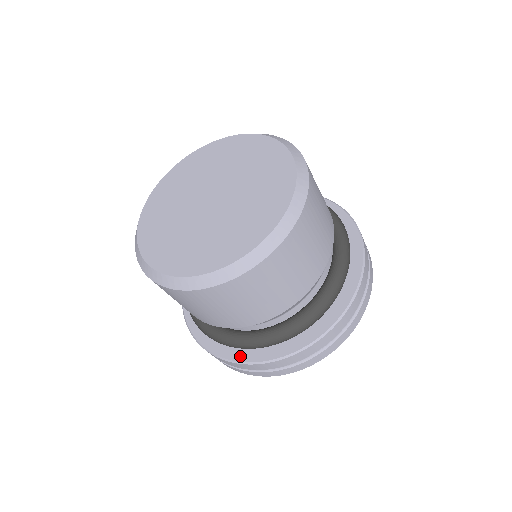
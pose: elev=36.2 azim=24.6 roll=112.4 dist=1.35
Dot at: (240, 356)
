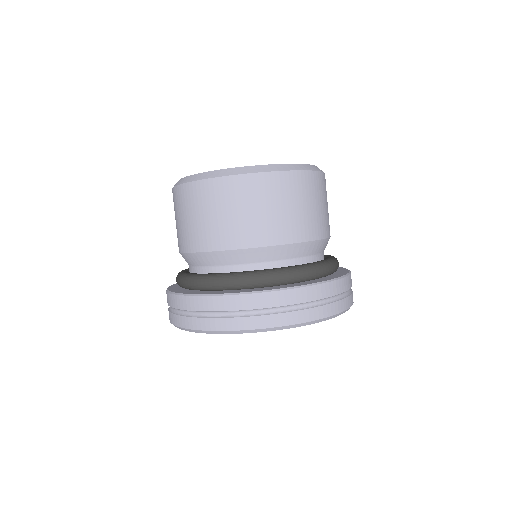
Dot at: (252, 290)
